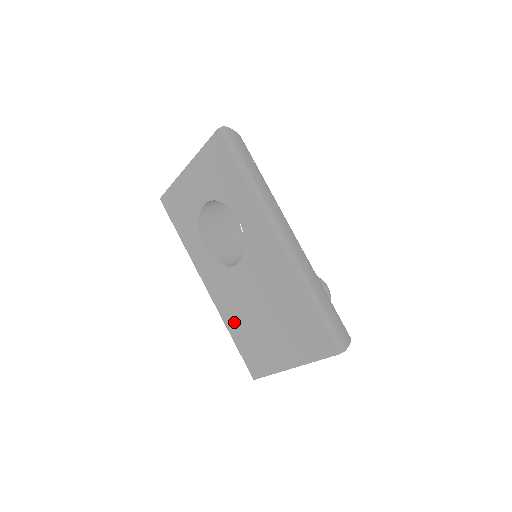
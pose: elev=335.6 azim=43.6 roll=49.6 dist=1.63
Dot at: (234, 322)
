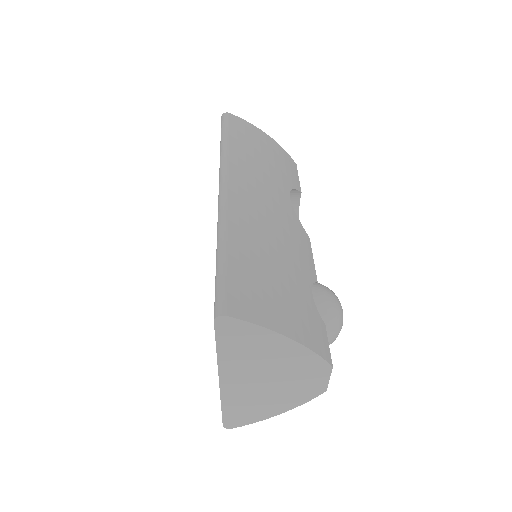
Dot at: occluded
